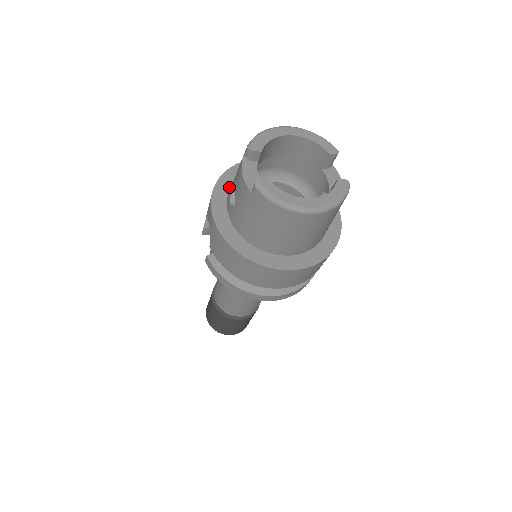
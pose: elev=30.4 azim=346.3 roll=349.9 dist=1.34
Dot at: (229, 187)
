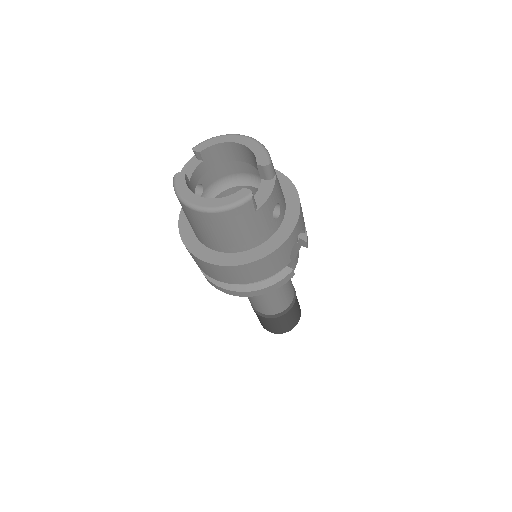
Dot at: occluded
